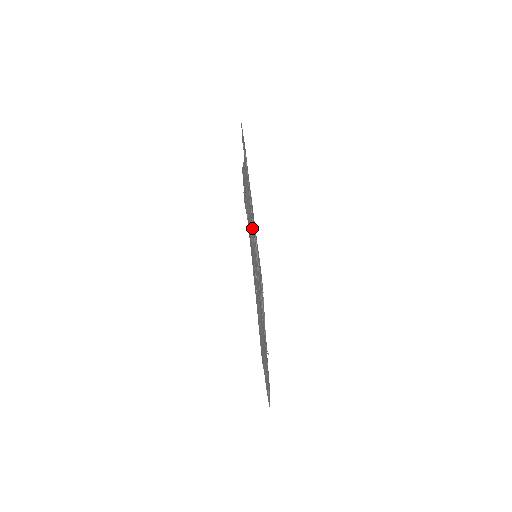
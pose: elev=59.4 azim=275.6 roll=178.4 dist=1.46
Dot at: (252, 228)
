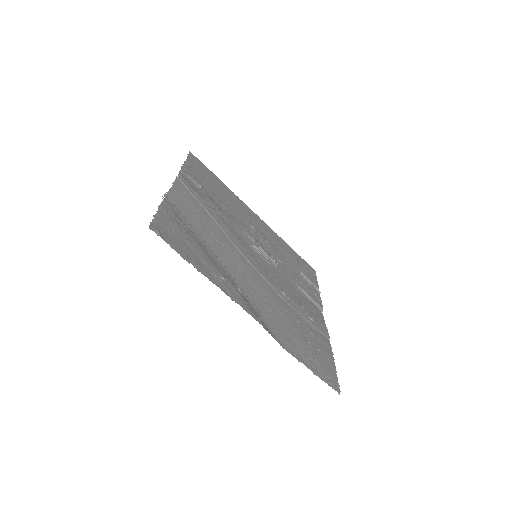
Dot at: (222, 236)
